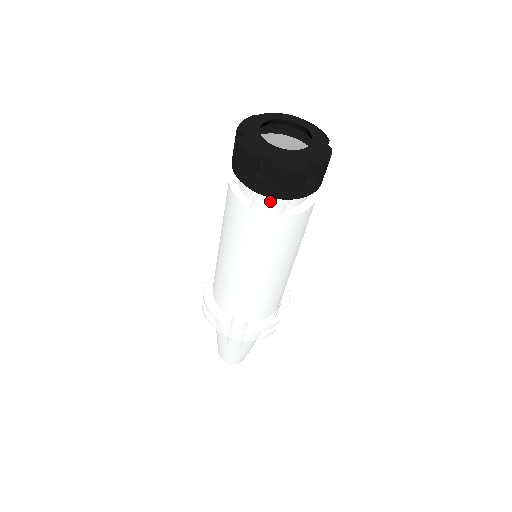
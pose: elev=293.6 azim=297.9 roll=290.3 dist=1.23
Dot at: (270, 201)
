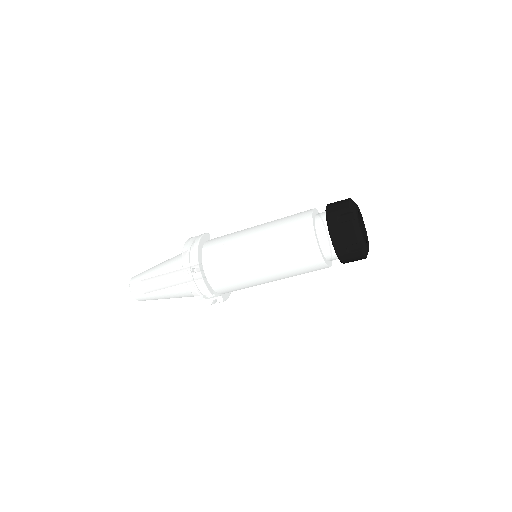
Dot at: (323, 234)
